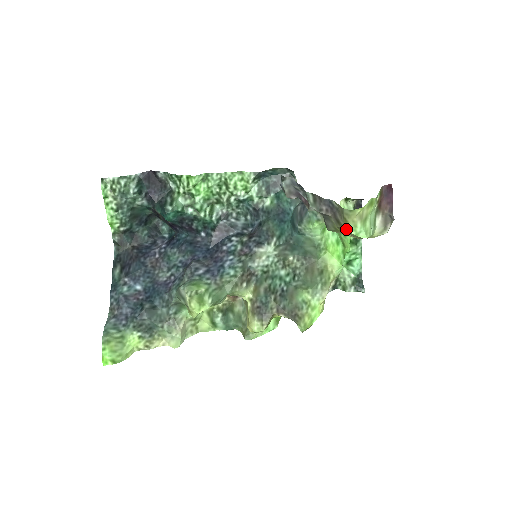
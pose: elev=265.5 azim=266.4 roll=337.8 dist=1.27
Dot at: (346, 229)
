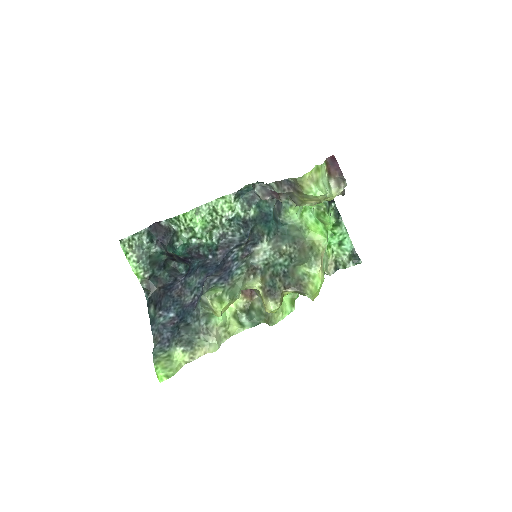
Dot at: (305, 194)
